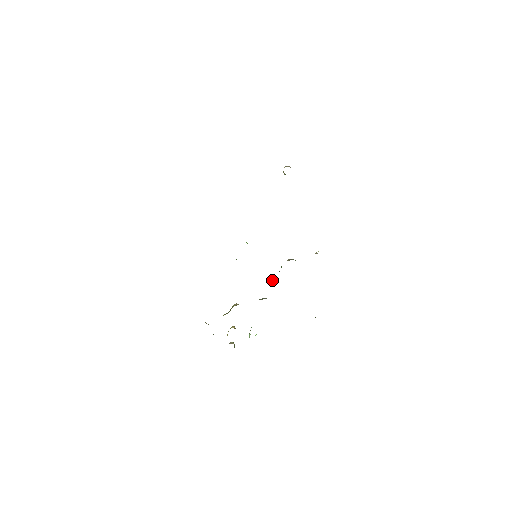
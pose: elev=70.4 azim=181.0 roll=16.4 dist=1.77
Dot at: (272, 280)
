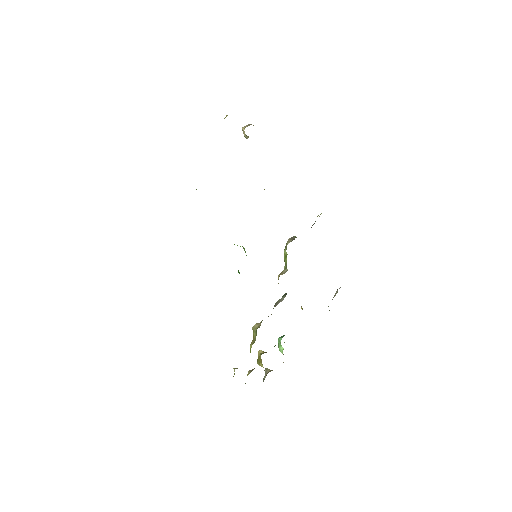
Dot at: (281, 274)
